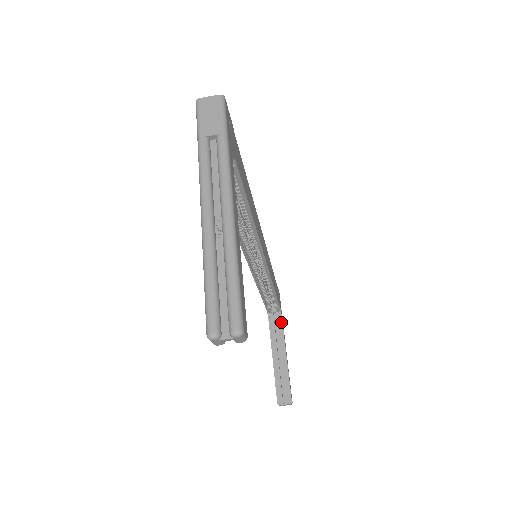
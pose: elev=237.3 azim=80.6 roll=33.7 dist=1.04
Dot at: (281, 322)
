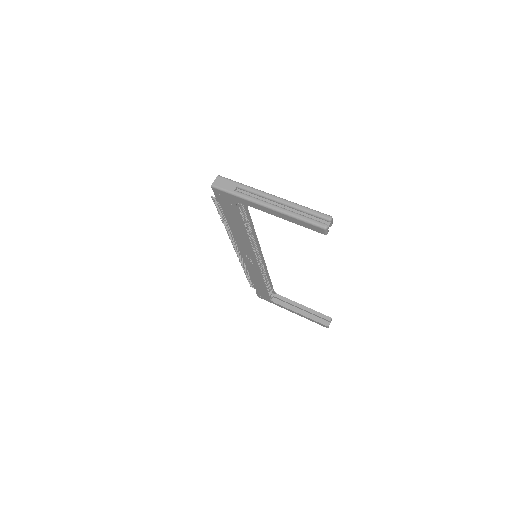
Dot at: (281, 297)
